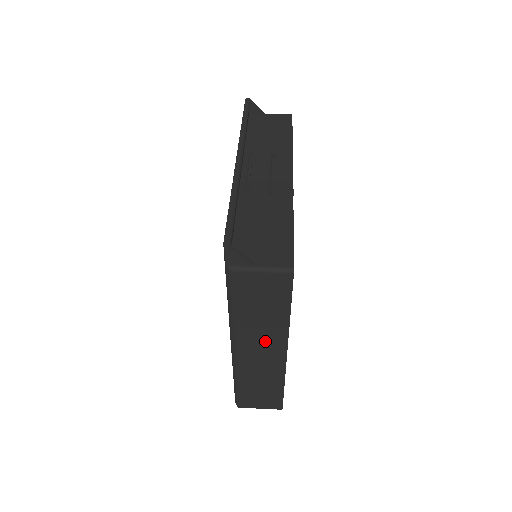
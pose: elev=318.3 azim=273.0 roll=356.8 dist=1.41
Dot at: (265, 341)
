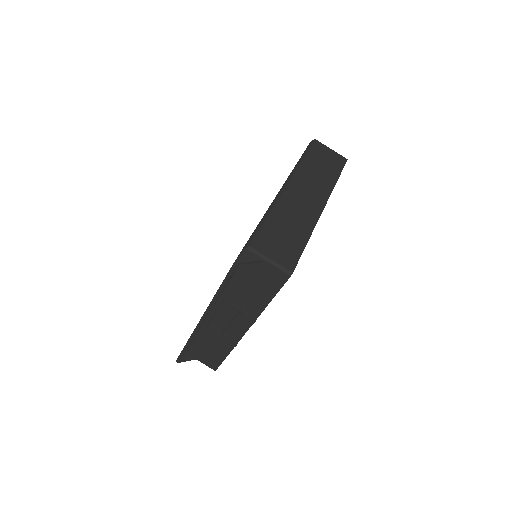
Dot at: occluded
